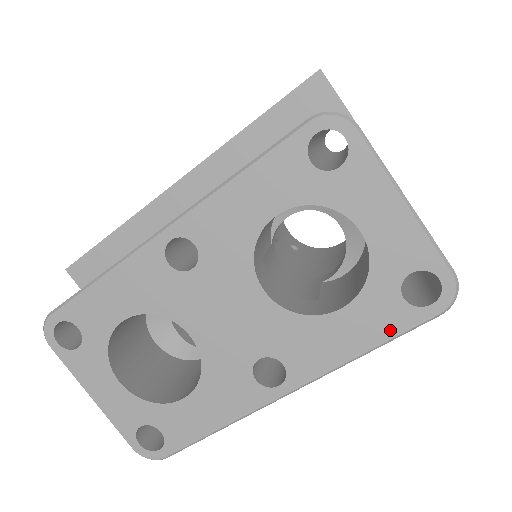
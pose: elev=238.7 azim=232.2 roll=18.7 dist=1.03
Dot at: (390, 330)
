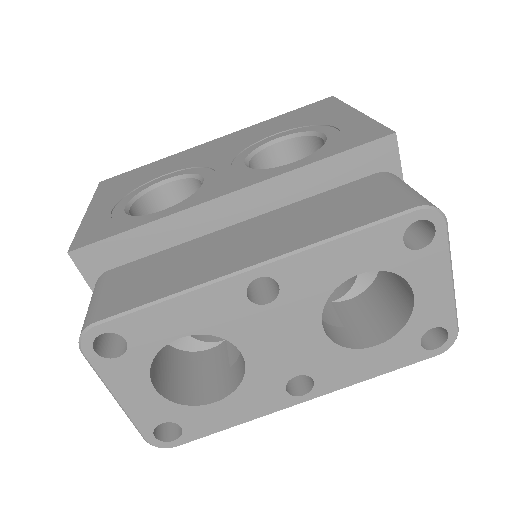
Dot at: (402, 363)
